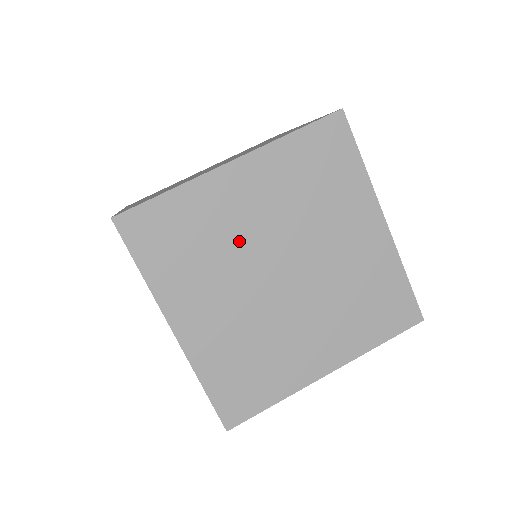
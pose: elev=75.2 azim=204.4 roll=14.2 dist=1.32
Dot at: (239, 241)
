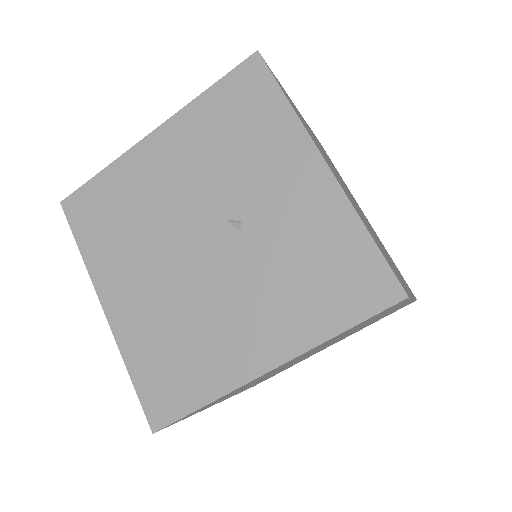
Dot at: occluded
